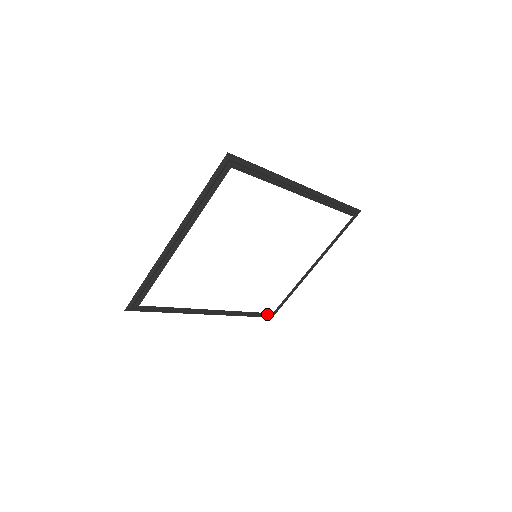
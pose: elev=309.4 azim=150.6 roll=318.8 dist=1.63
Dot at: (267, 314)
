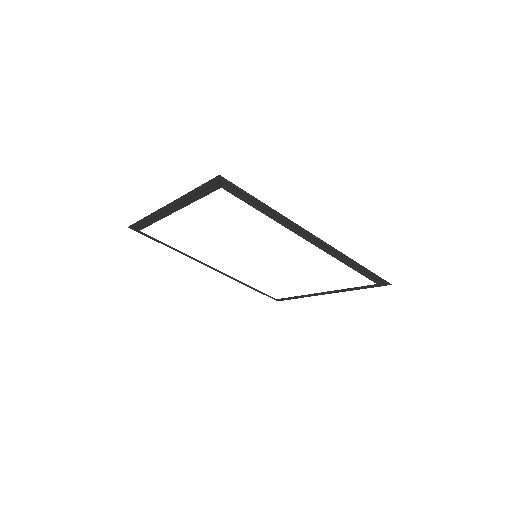
Dot at: occluded
